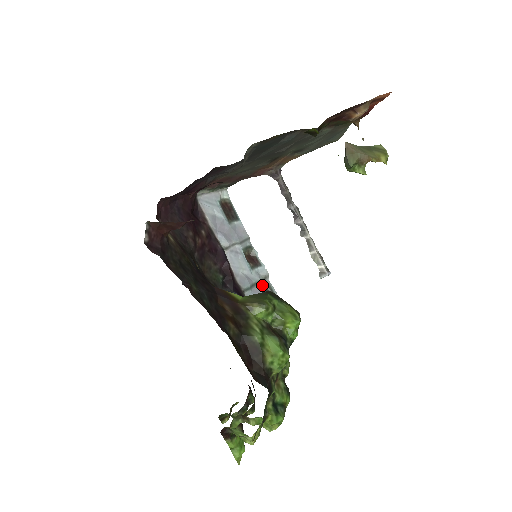
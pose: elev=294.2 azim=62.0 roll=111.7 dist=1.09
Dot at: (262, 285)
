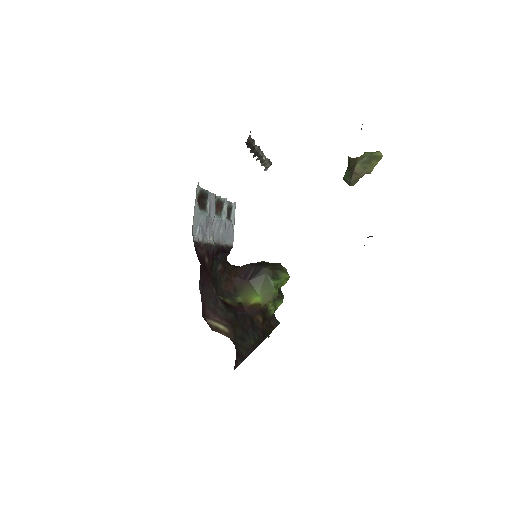
Dot at: (226, 214)
